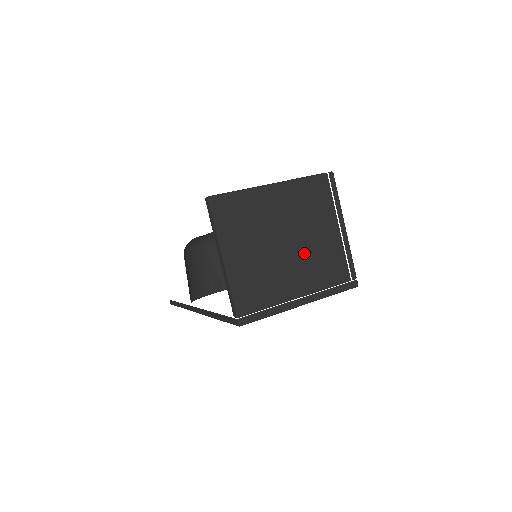
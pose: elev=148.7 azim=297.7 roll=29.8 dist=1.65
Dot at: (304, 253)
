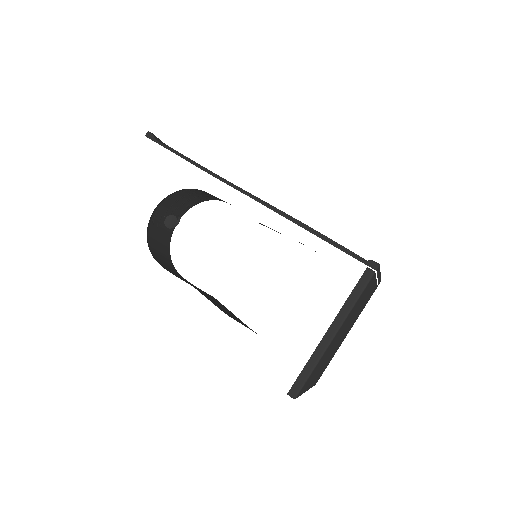
Dot at: (352, 321)
